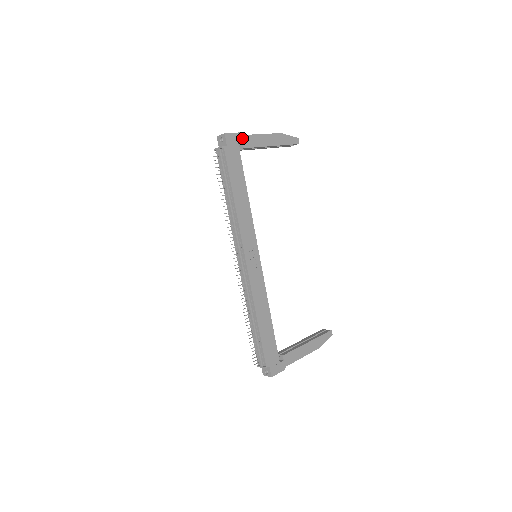
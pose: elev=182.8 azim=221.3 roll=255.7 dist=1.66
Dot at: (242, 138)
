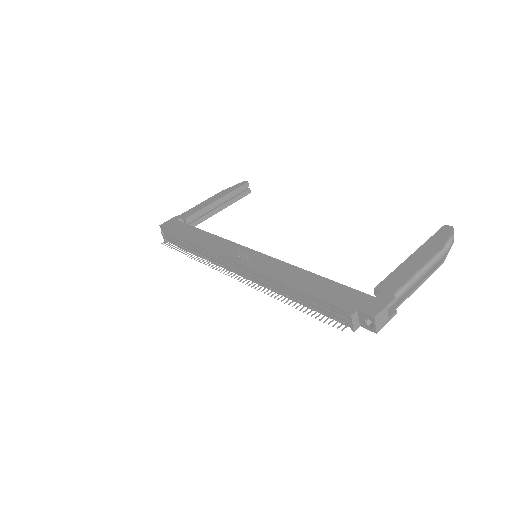
Dot at: (180, 217)
